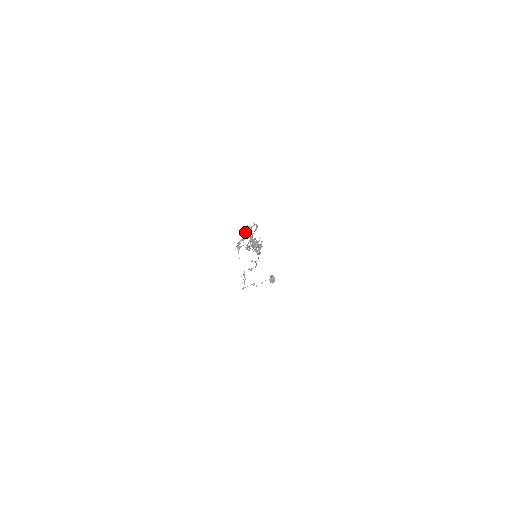
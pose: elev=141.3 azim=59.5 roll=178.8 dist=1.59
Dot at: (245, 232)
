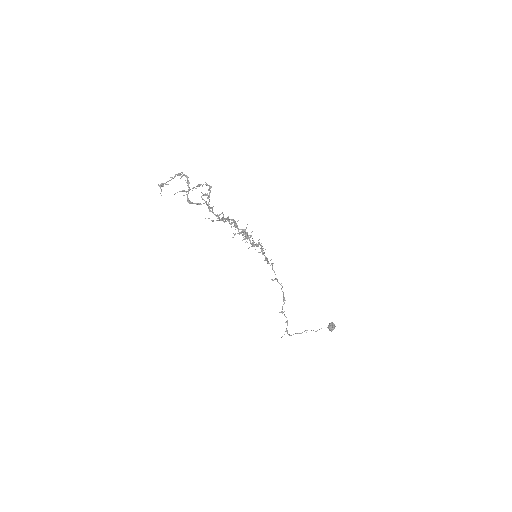
Dot at: (175, 175)
